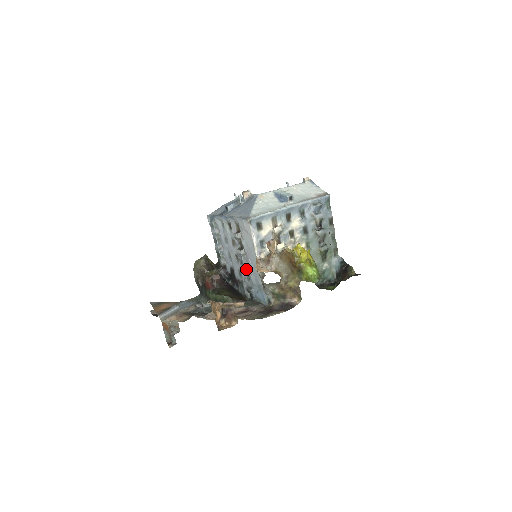
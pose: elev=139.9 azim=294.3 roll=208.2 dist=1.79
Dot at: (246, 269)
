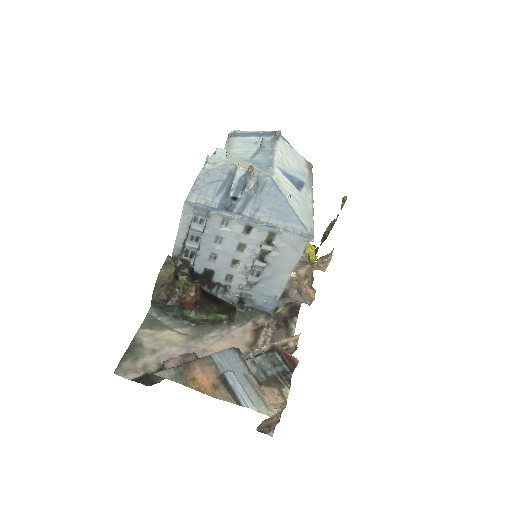
Dot at: (259, 281)
